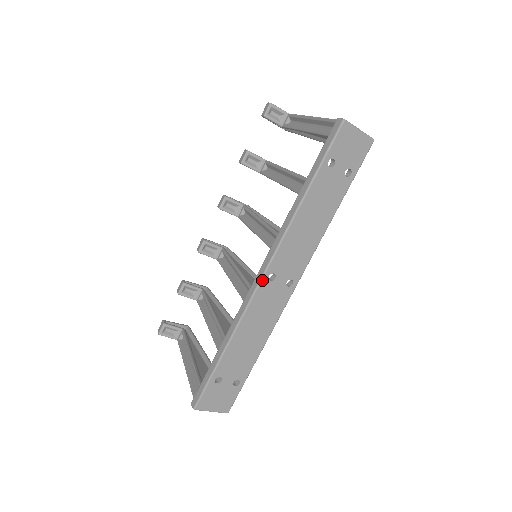
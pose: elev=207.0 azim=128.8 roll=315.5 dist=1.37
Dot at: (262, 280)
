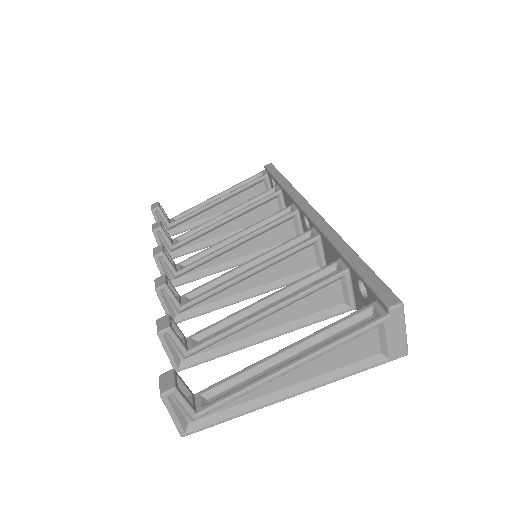
Dot at: (318, 213)
